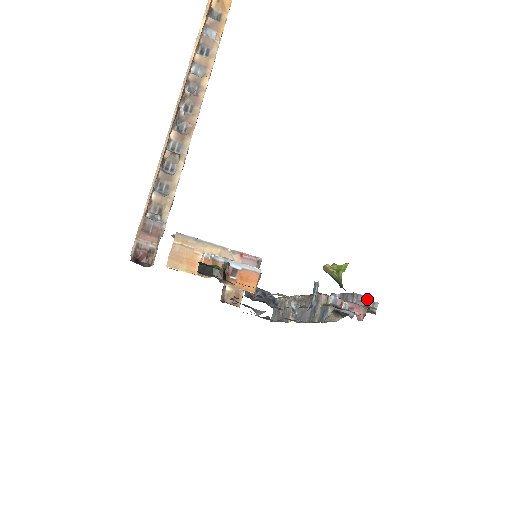
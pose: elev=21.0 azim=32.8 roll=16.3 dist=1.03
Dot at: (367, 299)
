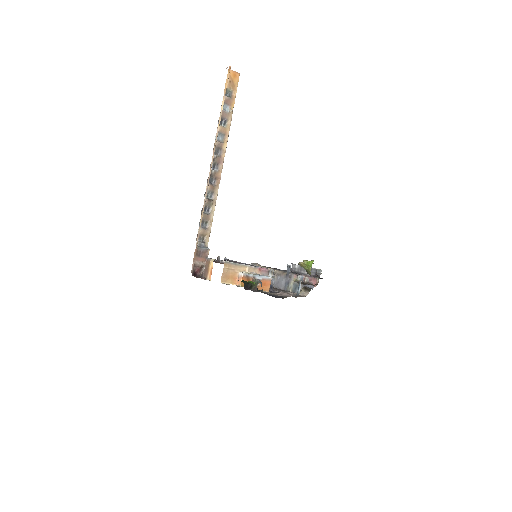
Dot at: occluded
